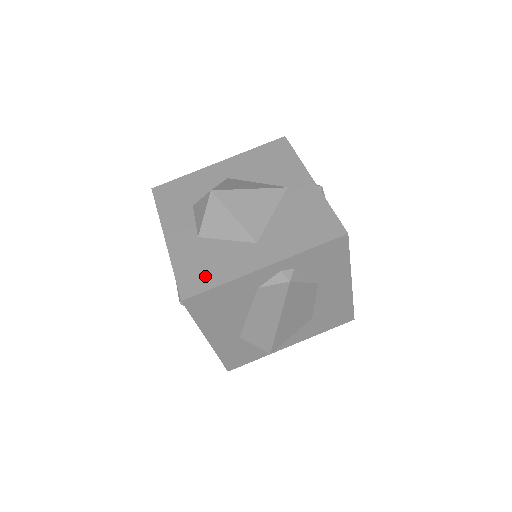
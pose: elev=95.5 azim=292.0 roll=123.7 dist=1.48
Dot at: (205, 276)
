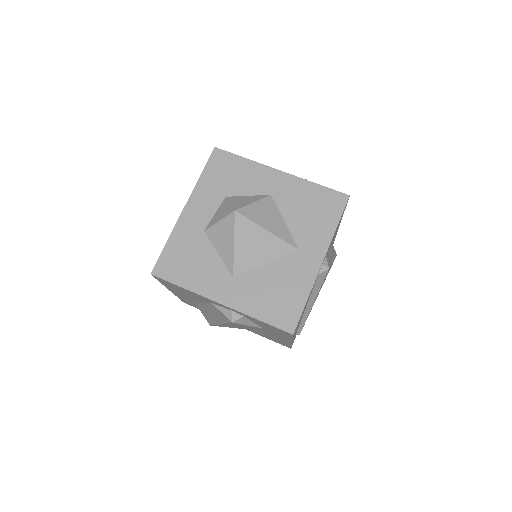
Dot at: (180, 270)
